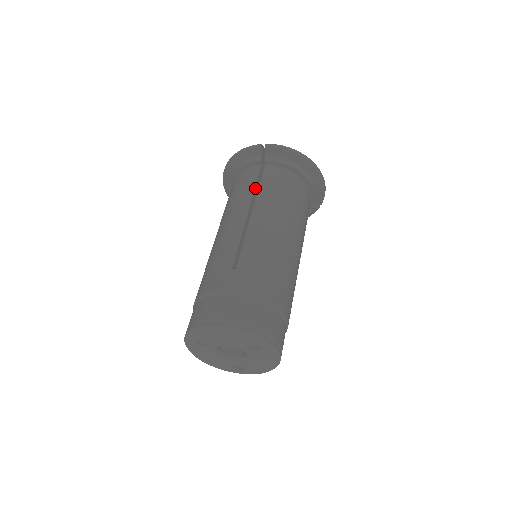
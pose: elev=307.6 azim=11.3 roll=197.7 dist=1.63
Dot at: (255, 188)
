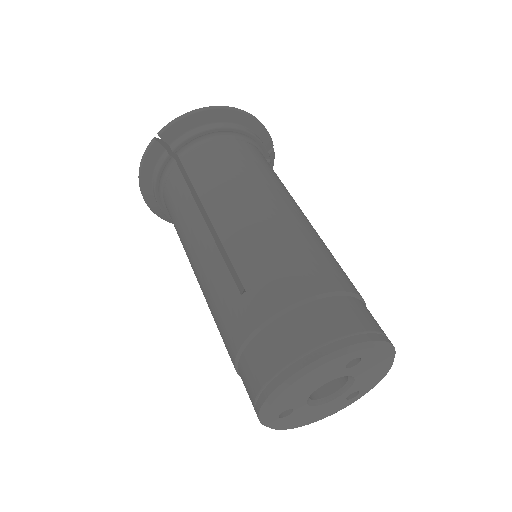
Dot at: (188, 187)
